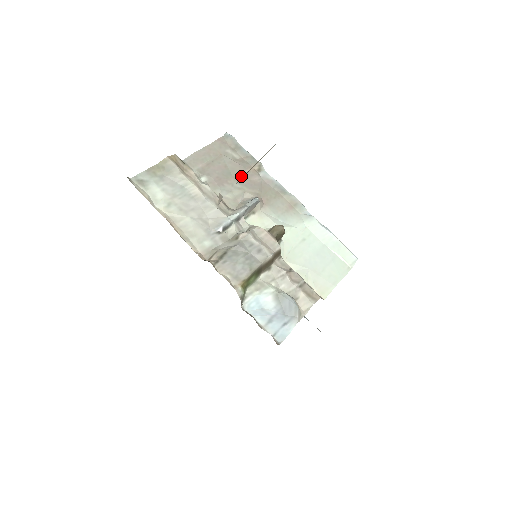
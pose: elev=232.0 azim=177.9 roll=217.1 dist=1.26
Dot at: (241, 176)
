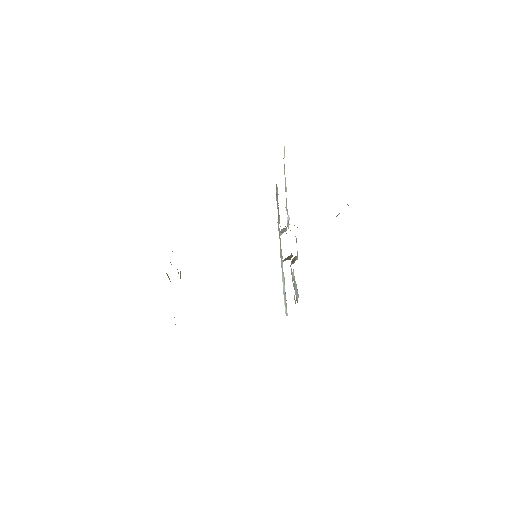
Dot at: (278, 212)
